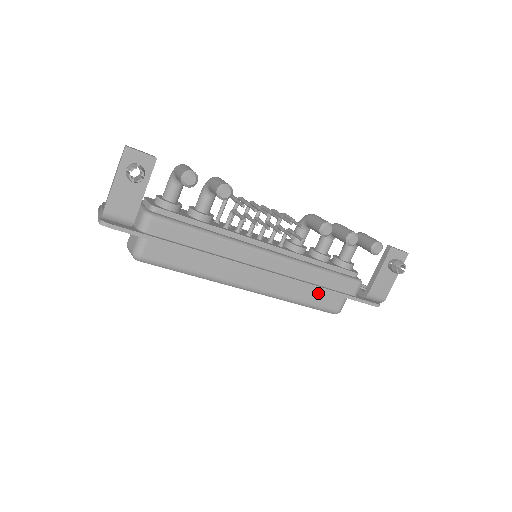
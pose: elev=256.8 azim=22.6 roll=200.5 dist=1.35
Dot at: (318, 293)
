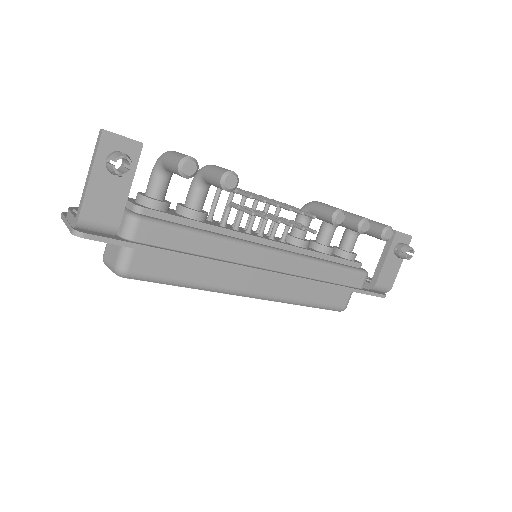
Dot at: (325, 290)
